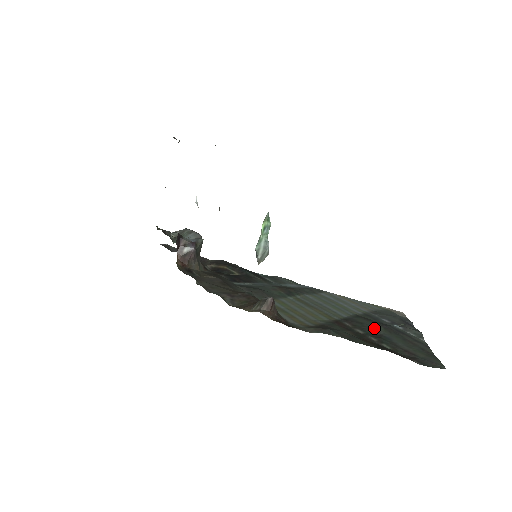
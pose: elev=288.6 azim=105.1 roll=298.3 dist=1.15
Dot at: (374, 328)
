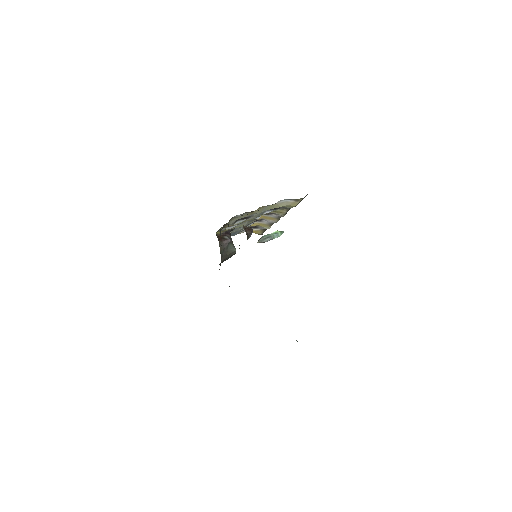
Dot at: occluded
